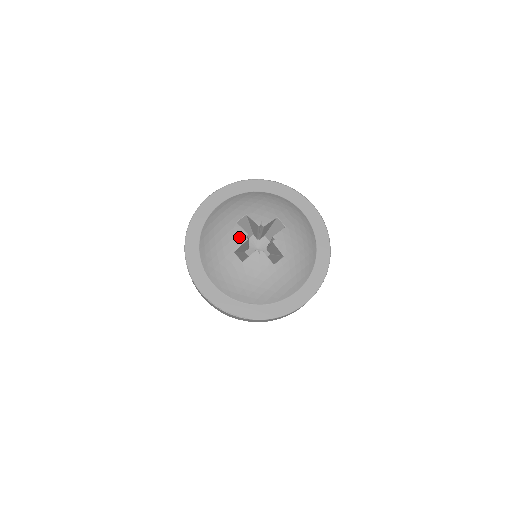
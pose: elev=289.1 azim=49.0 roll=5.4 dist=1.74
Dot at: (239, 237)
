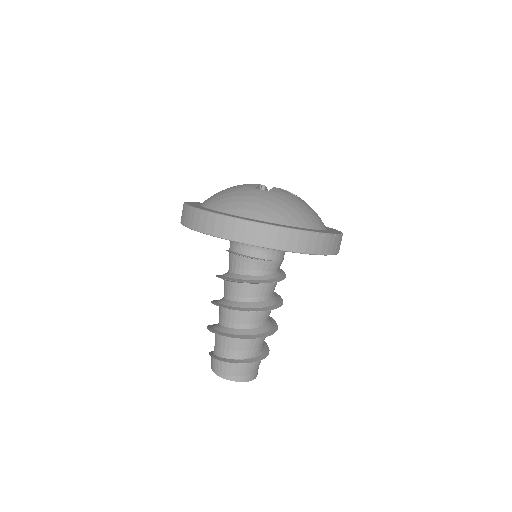
Dot at: occluded
